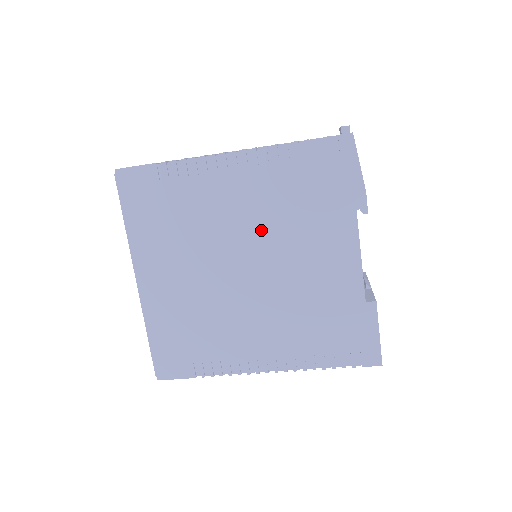
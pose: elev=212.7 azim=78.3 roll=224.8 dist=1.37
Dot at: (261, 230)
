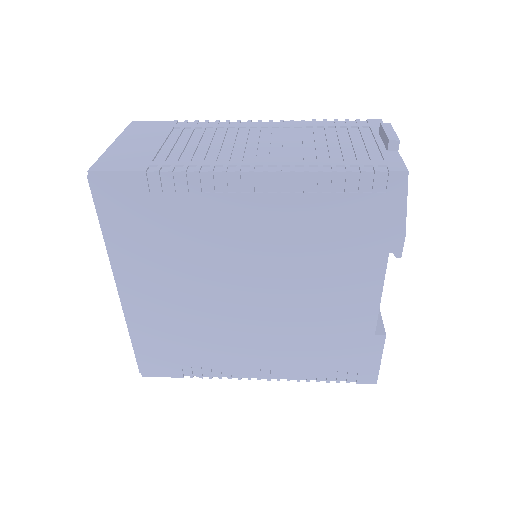
Dot at: (273, 260)
